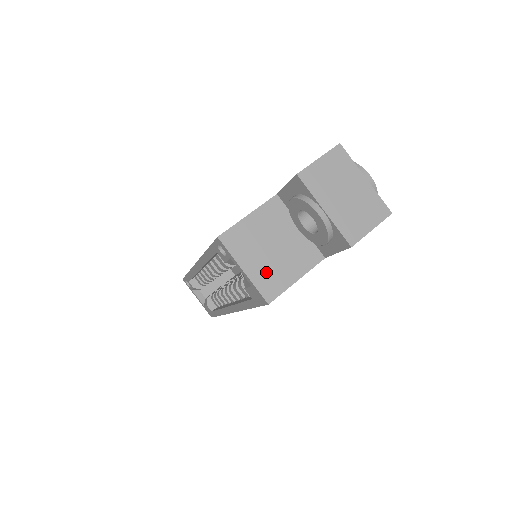
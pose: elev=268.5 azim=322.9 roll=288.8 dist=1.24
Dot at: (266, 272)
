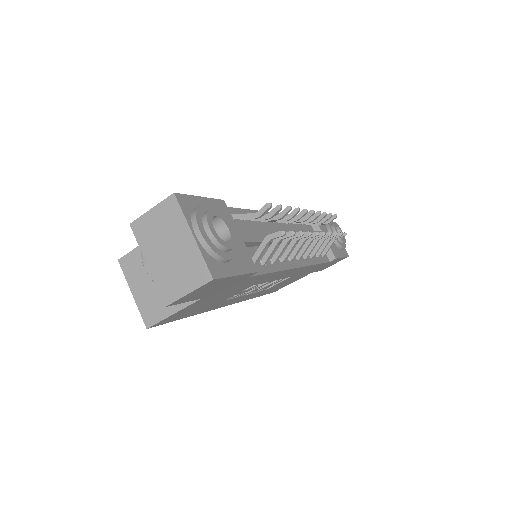
Dot at: (149, 299)
